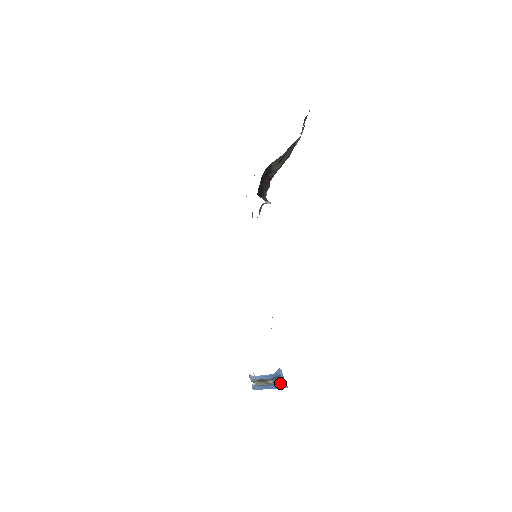
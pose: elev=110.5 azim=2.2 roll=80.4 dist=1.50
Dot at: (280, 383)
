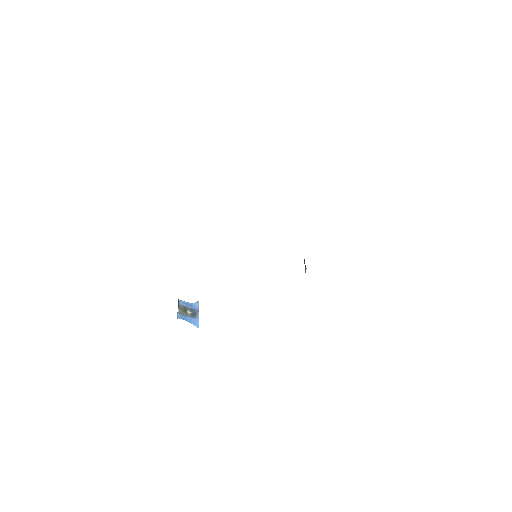
Dot at: (195, 319)
